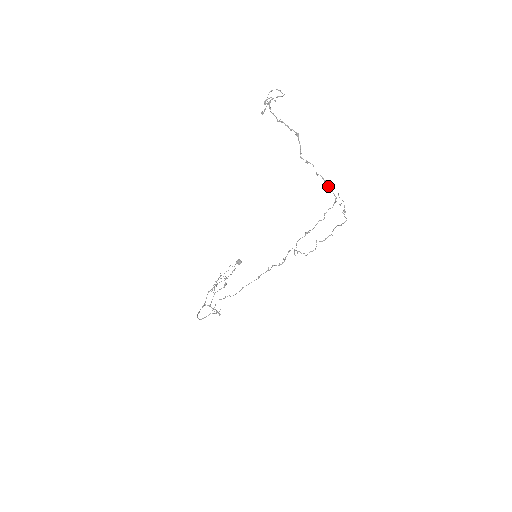
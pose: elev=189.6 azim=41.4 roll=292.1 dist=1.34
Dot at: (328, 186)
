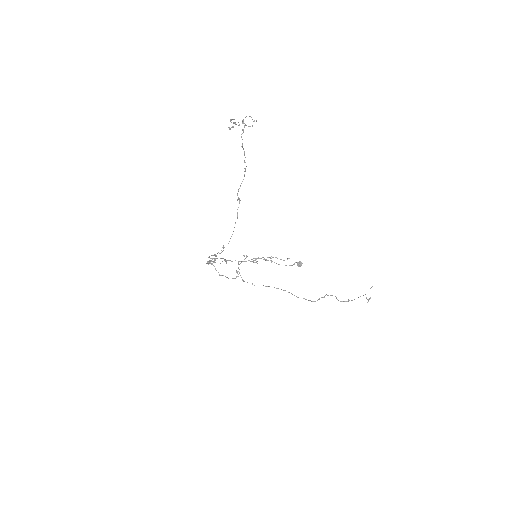
Dot at: occluded
